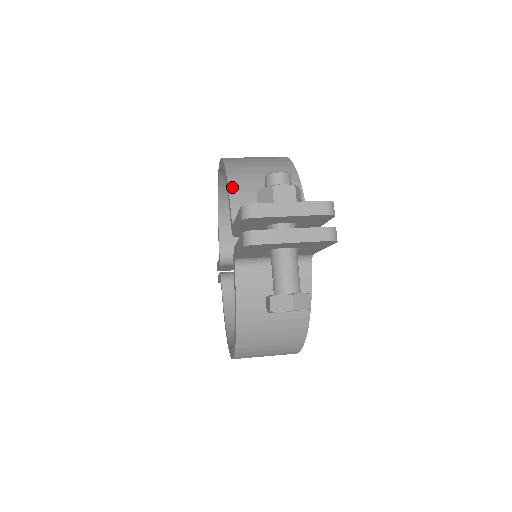
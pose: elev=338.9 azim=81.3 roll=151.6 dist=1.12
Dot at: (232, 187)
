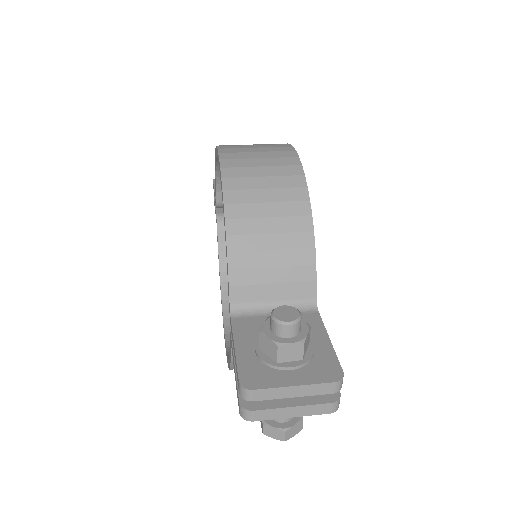
Dot at: (232, 259)
